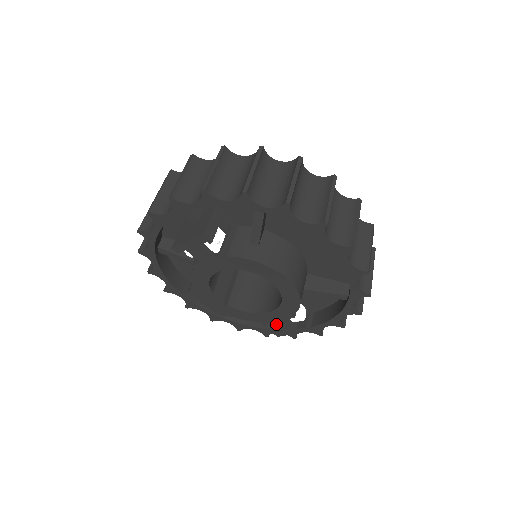
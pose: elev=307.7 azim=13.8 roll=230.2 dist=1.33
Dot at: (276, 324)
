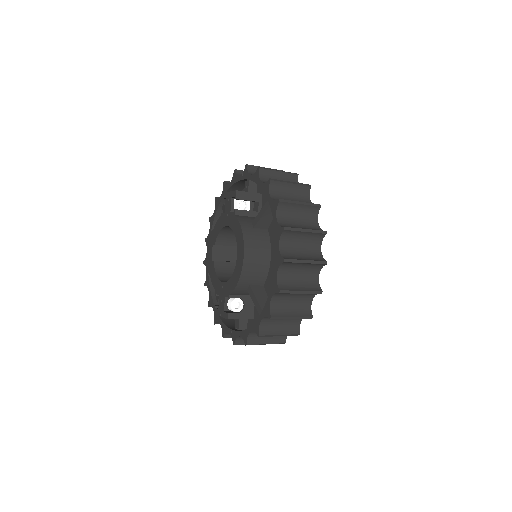
Dot at: (220, 298)
